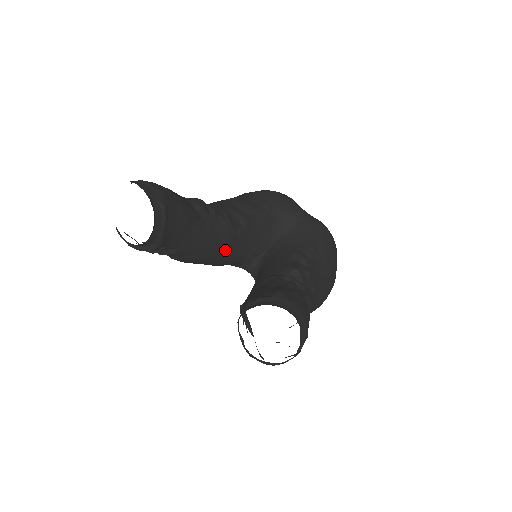
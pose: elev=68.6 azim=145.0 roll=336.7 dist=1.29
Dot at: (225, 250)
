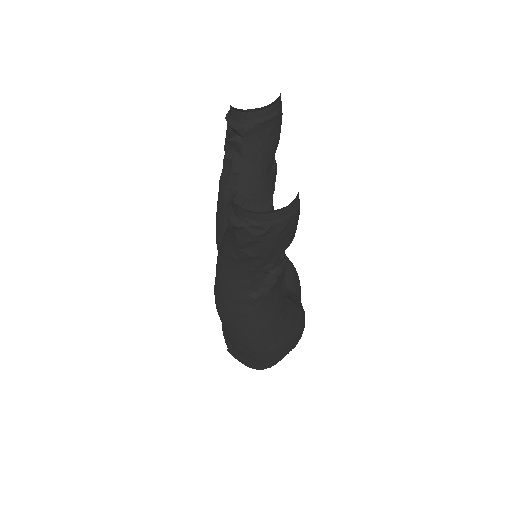
Dot at: occluded
